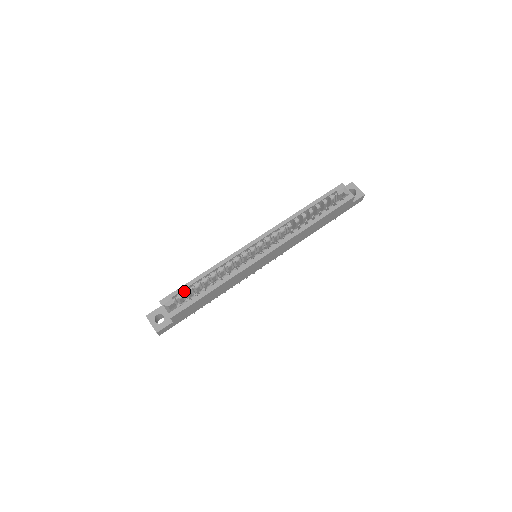
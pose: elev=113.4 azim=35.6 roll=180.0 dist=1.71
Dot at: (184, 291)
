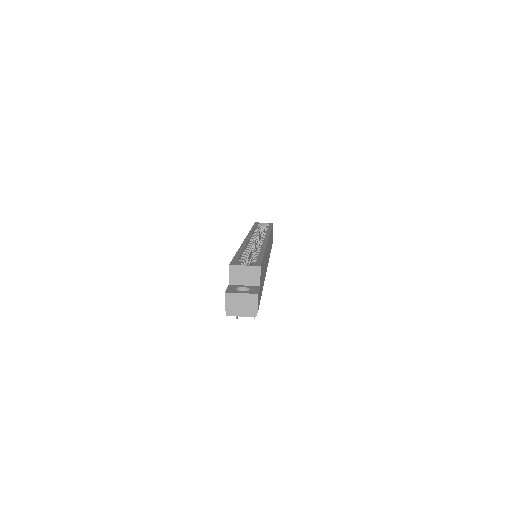
Dot at: (239, 261)
